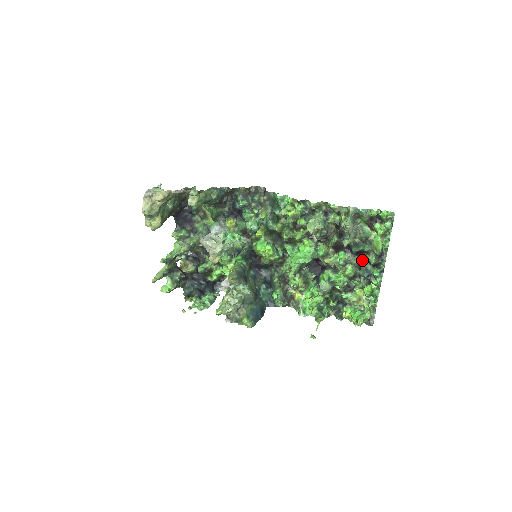
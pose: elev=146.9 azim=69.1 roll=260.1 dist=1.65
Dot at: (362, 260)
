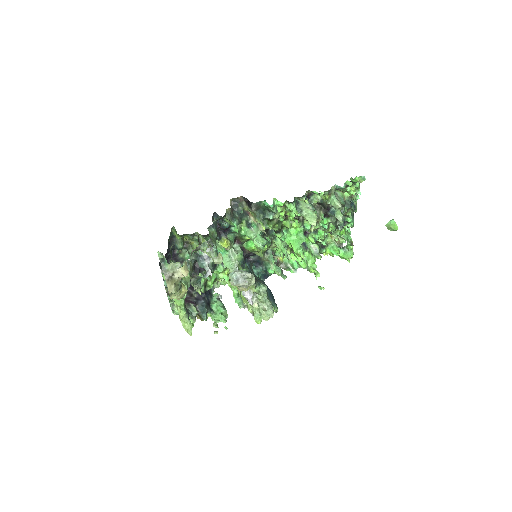
Dot at: occluded
